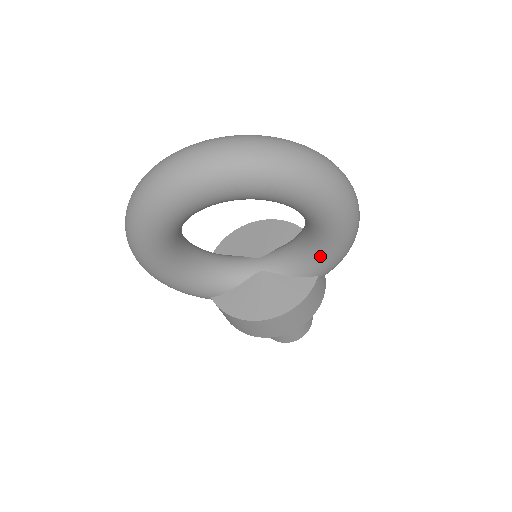
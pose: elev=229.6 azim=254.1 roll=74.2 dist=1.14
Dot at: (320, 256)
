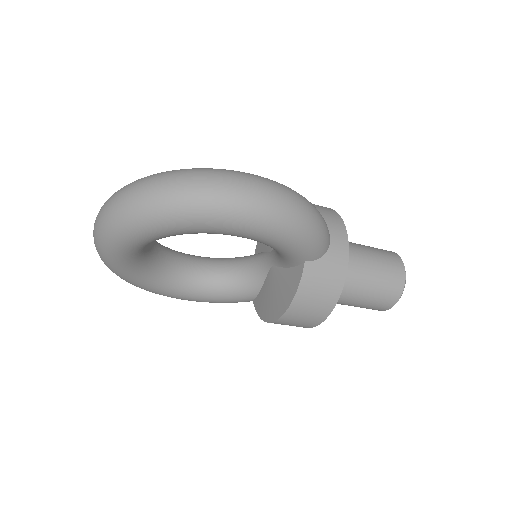
Dot at: (276, 249)
